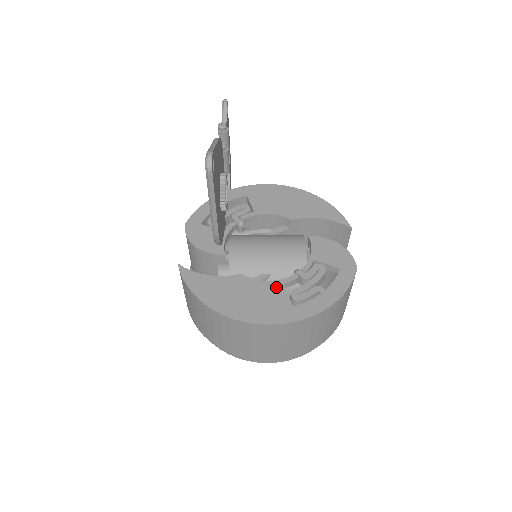
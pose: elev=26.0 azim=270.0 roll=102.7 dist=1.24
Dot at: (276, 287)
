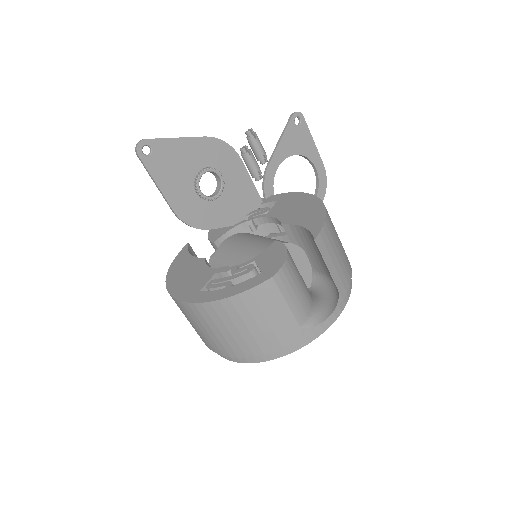
Dot at: (209, 274)
